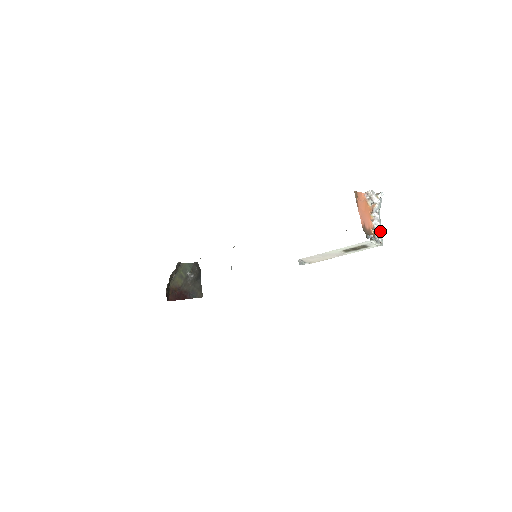
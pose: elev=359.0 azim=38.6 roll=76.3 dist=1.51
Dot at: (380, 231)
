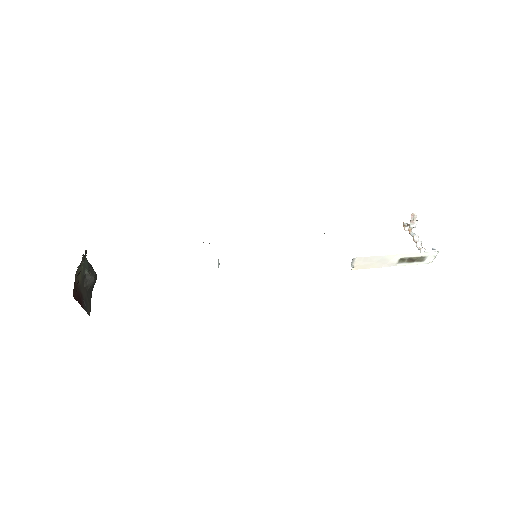
Dot at: occluded
